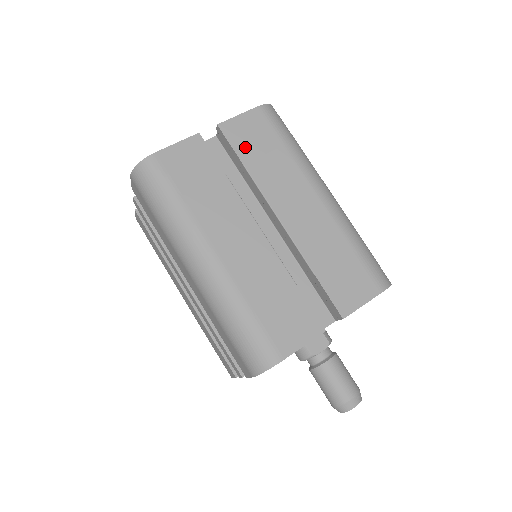
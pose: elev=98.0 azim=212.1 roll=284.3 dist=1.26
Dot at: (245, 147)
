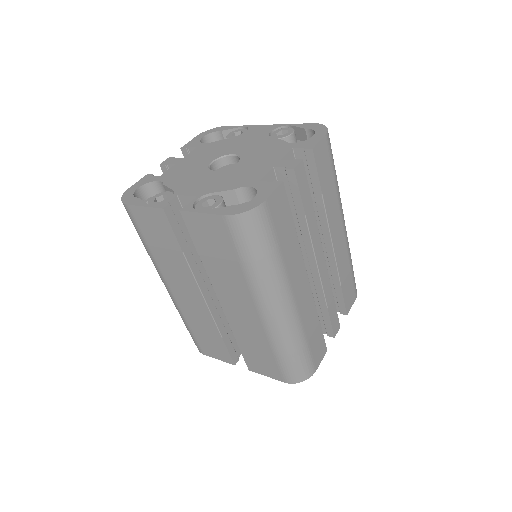
Dot at: (202, 242)
